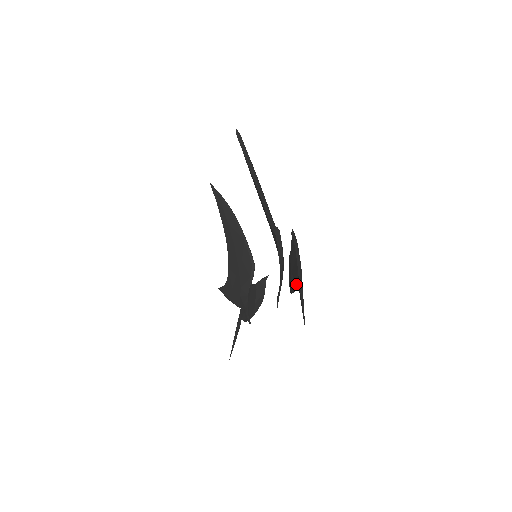
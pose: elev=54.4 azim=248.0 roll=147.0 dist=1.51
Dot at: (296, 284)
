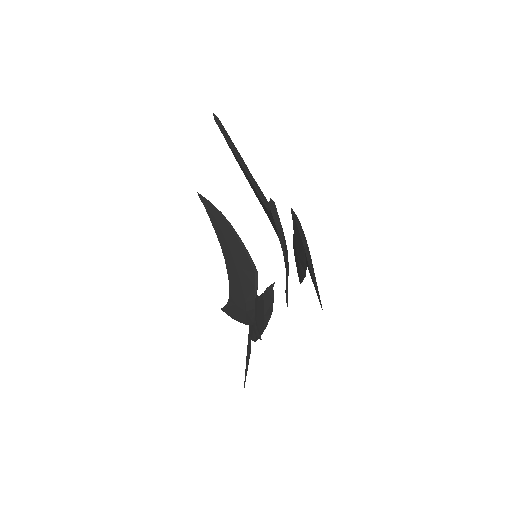
Dot at: (305, 267)
